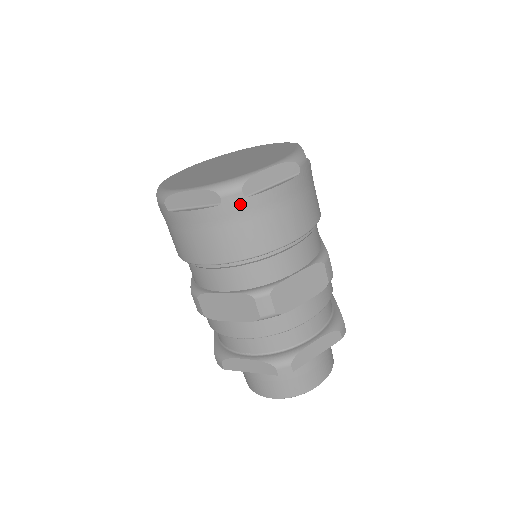
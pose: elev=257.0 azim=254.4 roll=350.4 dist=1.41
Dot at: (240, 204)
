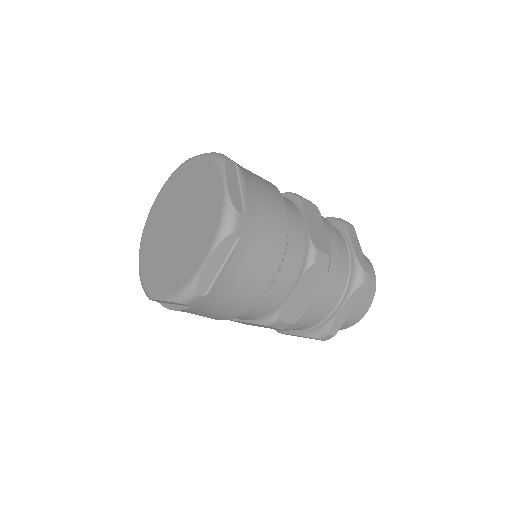
Dot at: (205, 300)
